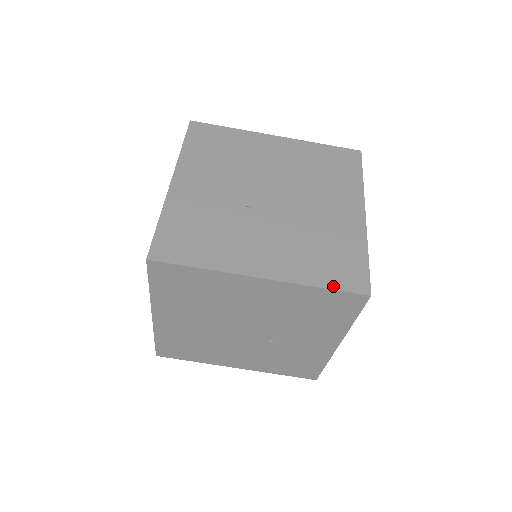
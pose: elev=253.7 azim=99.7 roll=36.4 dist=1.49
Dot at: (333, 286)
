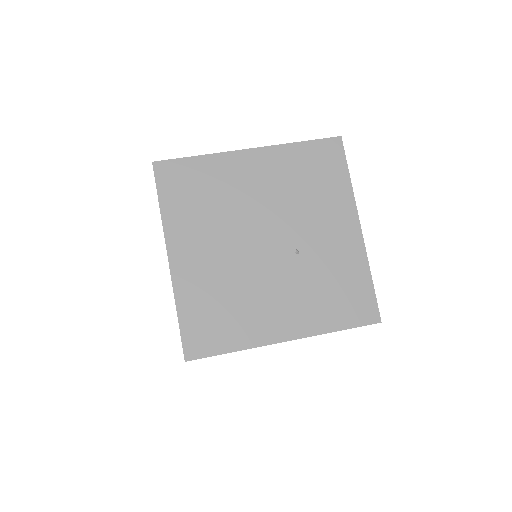
Dot at: (309, 141)
